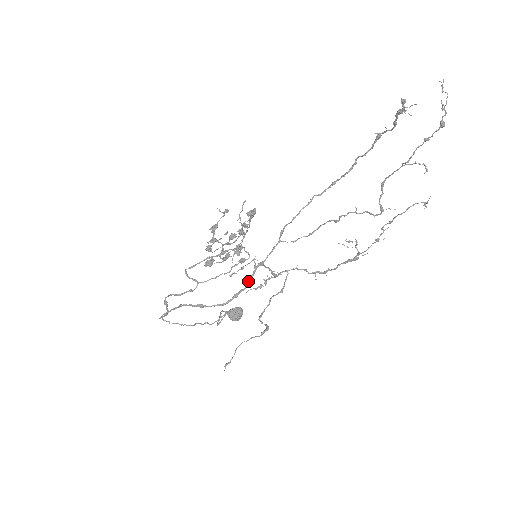
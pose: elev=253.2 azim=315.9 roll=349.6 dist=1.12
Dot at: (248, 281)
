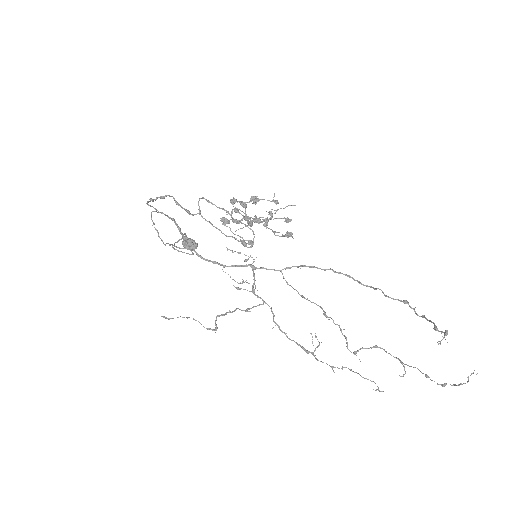
Dot at: (233, 265)
